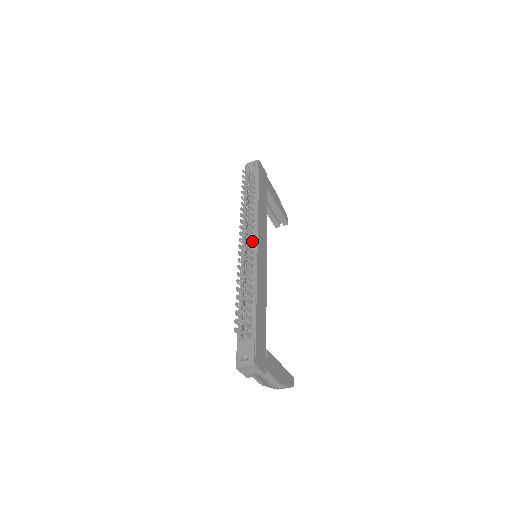
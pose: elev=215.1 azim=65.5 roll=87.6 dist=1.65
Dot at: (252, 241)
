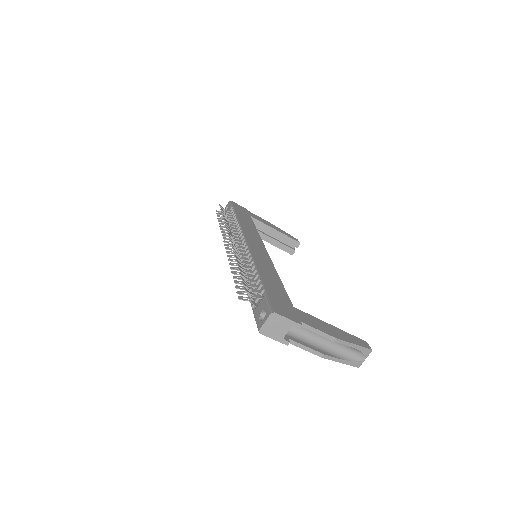
Dot at: (241, 243)
